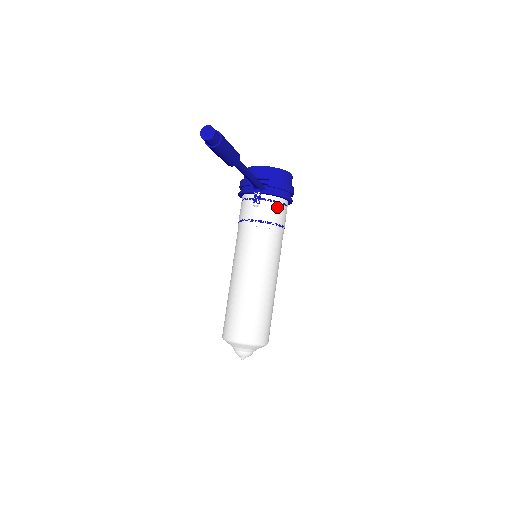
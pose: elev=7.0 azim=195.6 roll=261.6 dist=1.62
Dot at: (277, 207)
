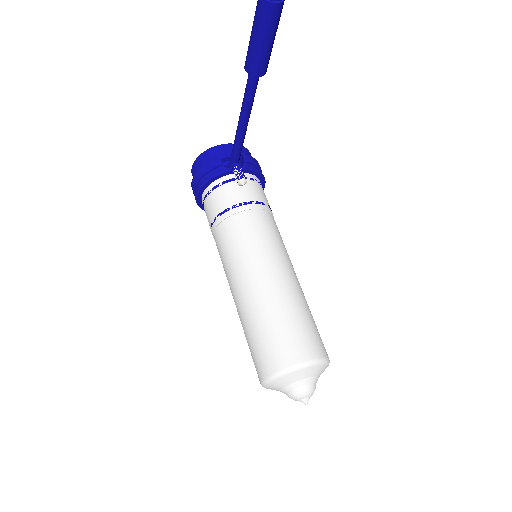
Dot at: (261, 188)
